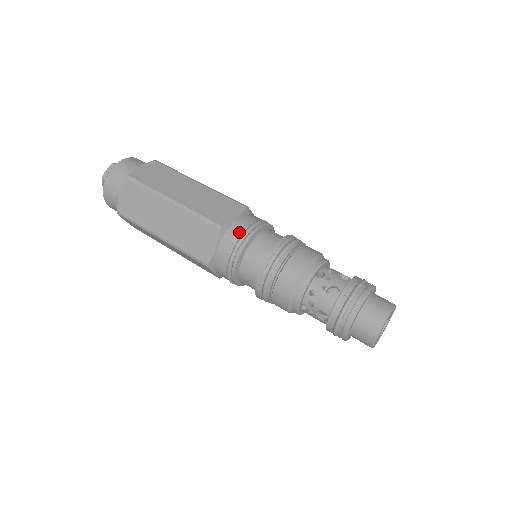
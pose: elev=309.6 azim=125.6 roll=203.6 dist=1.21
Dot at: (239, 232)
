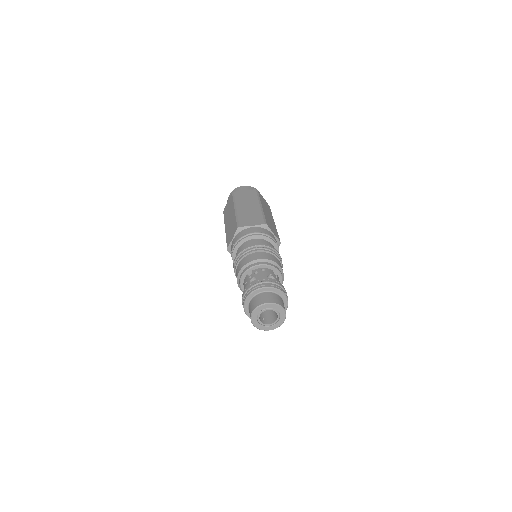
Dot at: (269, 234)
